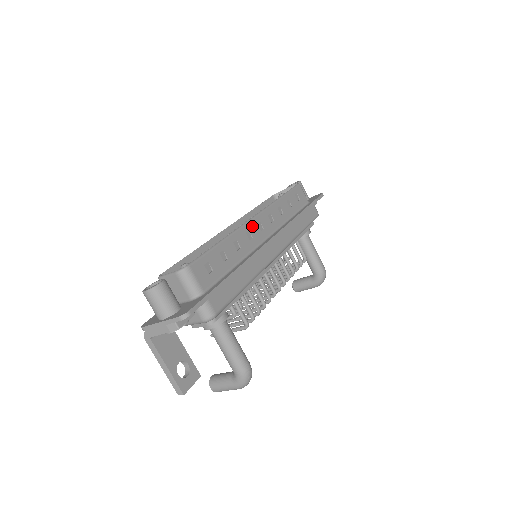
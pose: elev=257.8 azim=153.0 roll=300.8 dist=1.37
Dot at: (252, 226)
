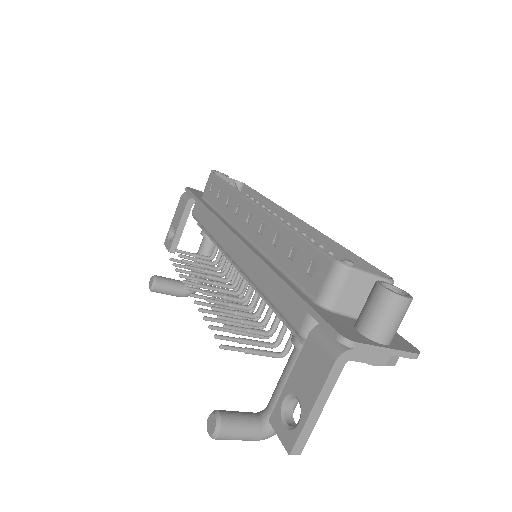
Dot at: (303, 230)
